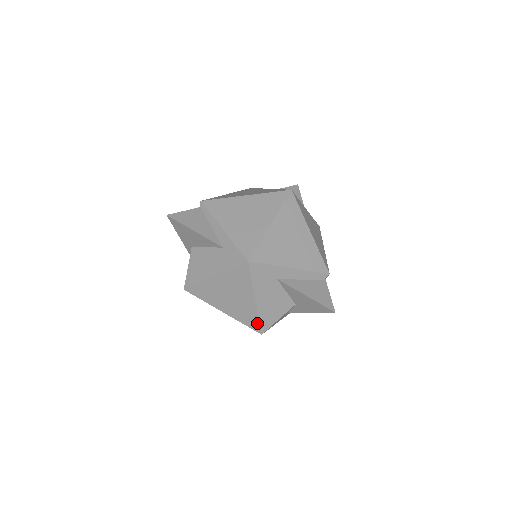
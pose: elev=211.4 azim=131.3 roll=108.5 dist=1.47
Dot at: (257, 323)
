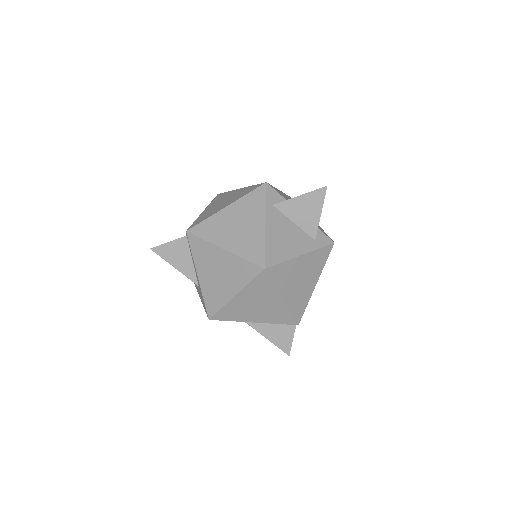
Dot at: occluded
